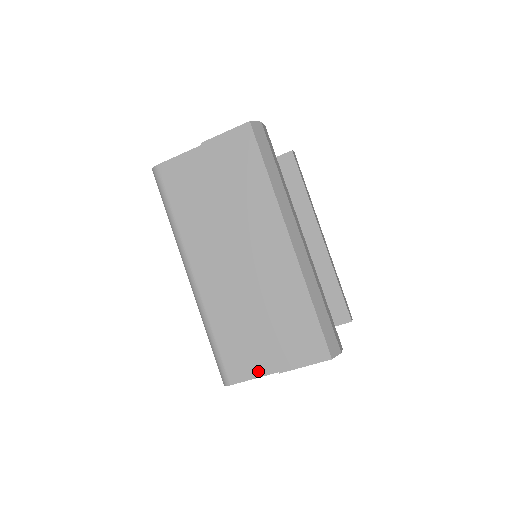
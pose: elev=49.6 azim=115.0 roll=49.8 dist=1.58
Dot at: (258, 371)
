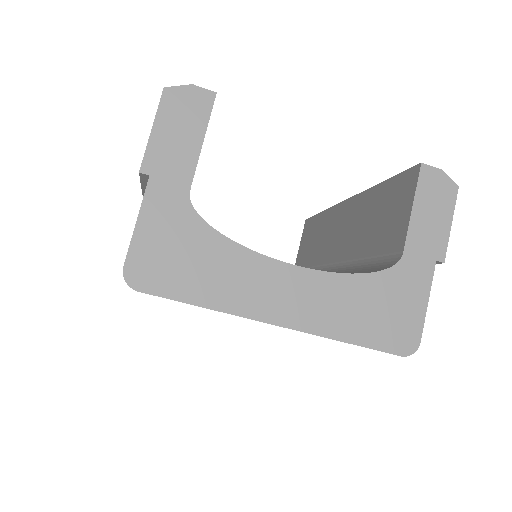
Dot at: (139, 213)
